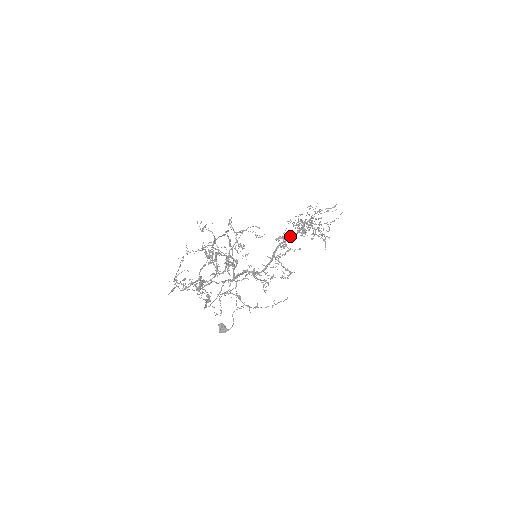
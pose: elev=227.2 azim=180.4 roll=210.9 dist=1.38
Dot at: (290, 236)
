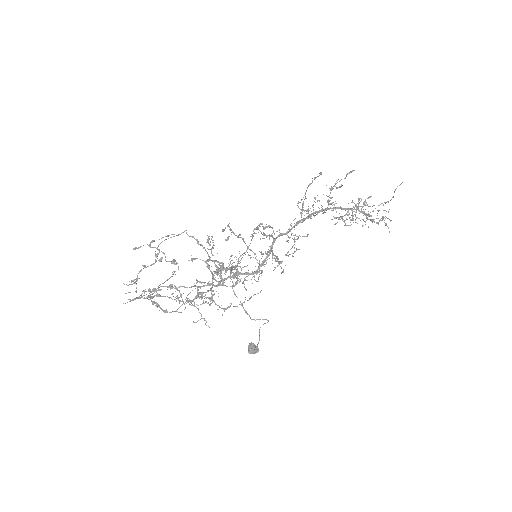
Dot at: occluded
